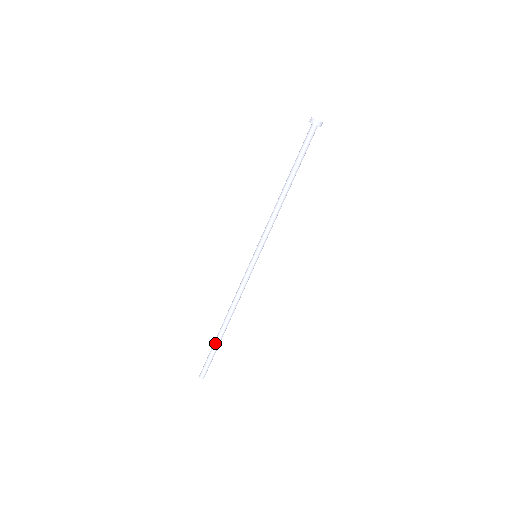
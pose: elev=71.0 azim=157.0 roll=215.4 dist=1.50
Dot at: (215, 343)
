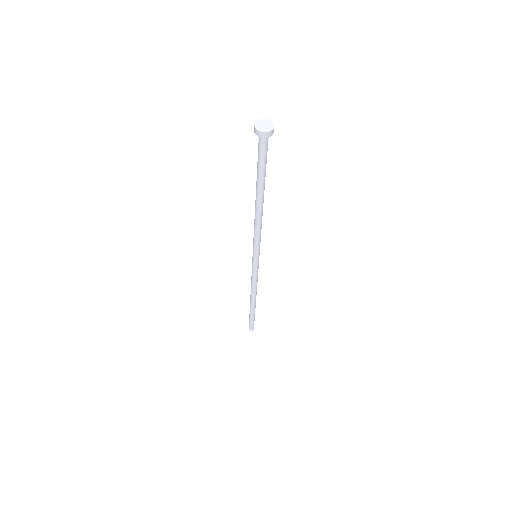
Dot at: (251, 313)
